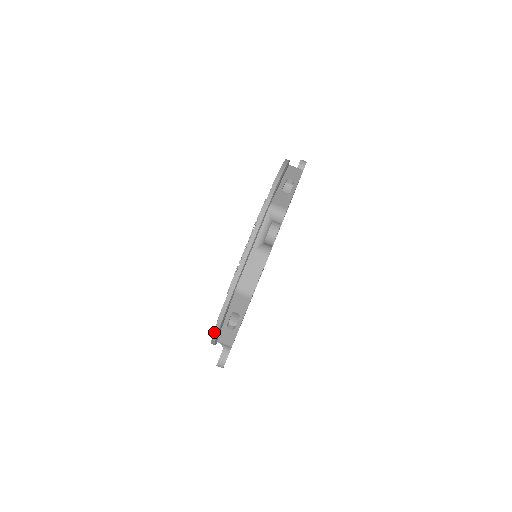
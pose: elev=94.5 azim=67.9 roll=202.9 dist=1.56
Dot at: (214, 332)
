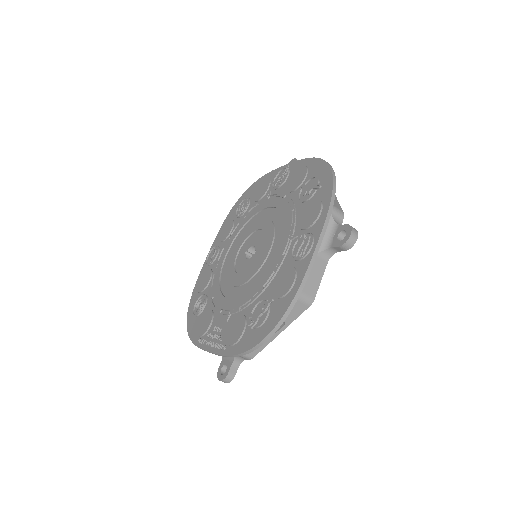
Dot at: (187, 317)
